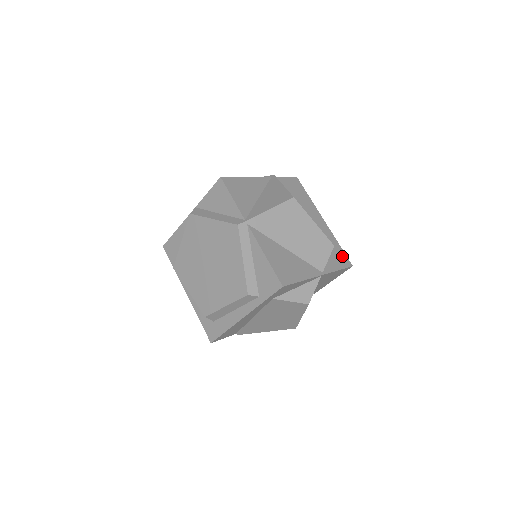
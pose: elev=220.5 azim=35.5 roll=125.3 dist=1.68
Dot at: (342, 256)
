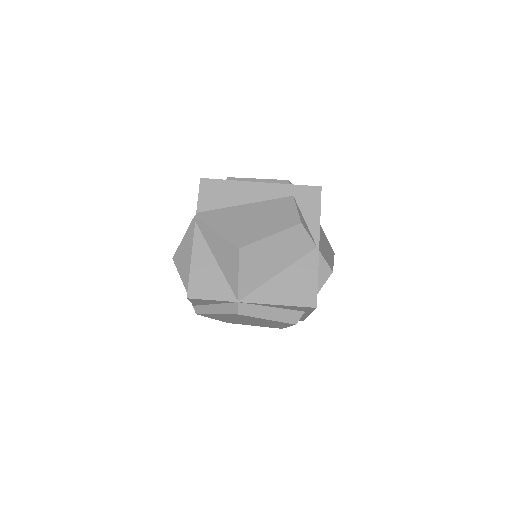
Dot at: occluded
